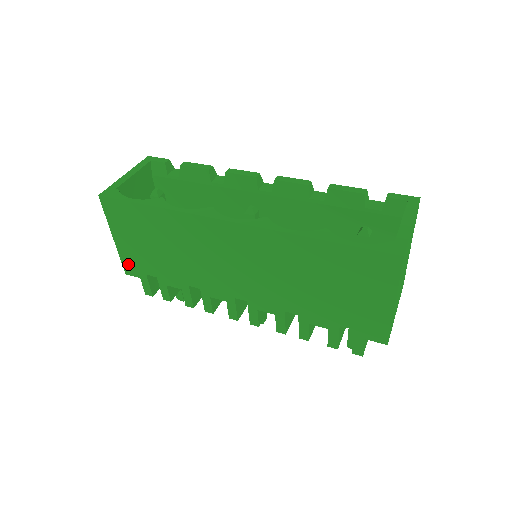
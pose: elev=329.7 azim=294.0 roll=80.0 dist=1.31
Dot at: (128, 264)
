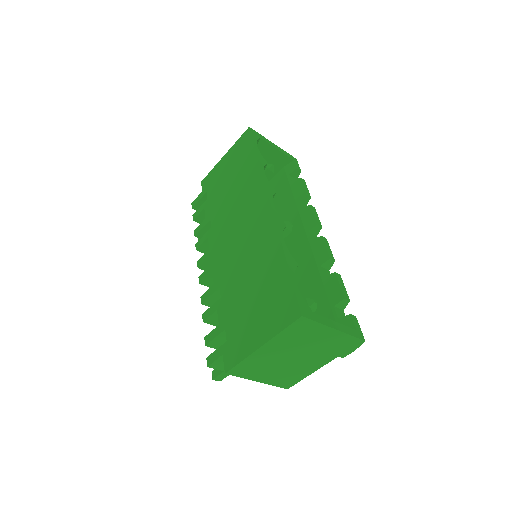
Dot at: (209, 177)
